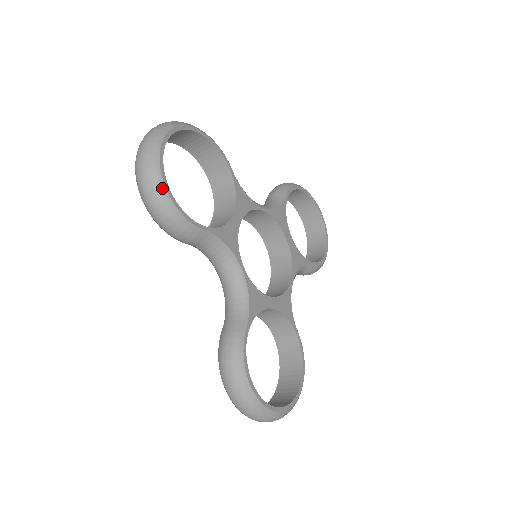
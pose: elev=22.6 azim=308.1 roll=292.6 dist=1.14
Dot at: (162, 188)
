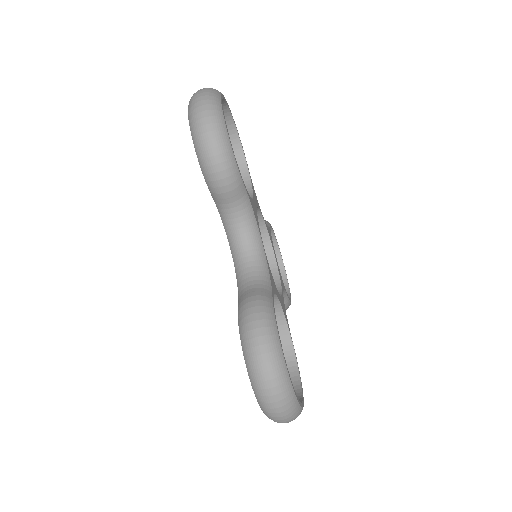
Dot at: (223, 124)
